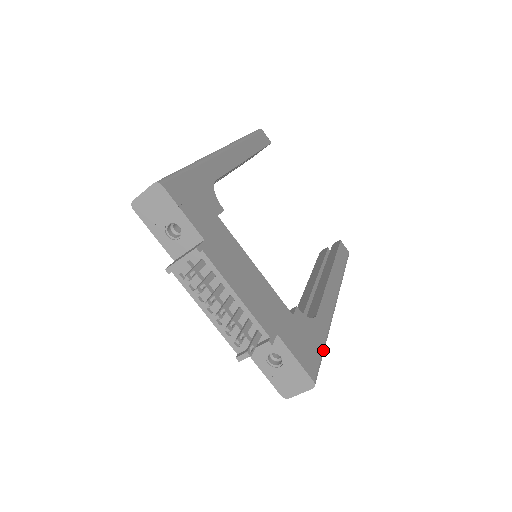
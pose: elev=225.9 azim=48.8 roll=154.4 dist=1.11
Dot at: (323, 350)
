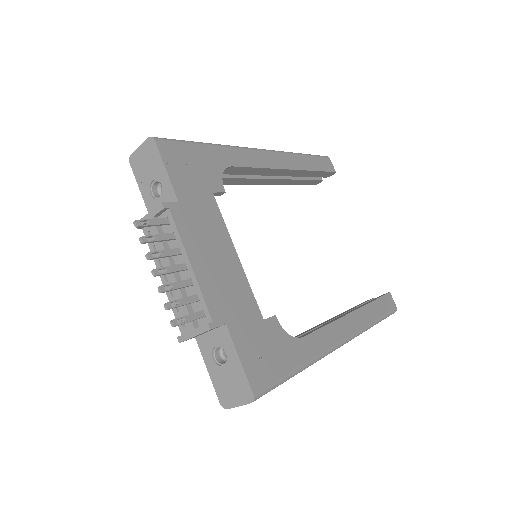
Dot at: (290, 373)
